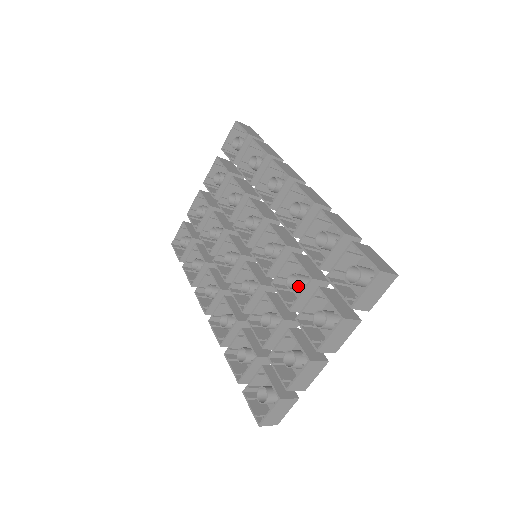
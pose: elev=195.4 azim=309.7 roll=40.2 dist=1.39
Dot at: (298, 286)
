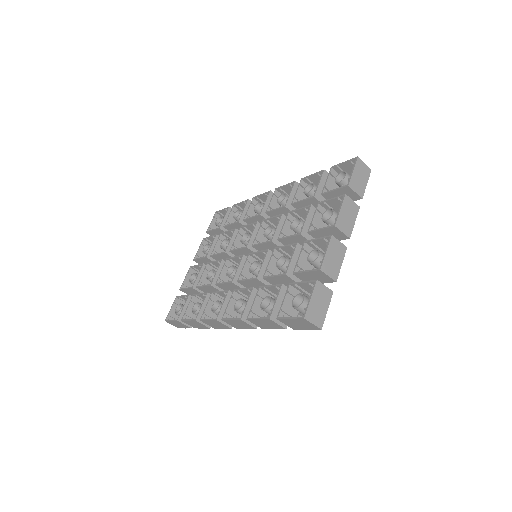
Dot at: (301, 222)
